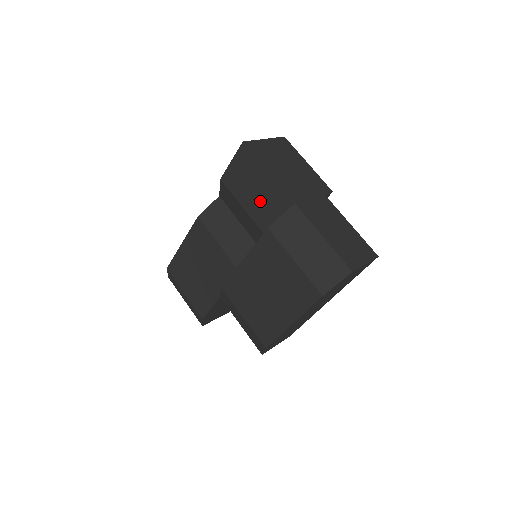
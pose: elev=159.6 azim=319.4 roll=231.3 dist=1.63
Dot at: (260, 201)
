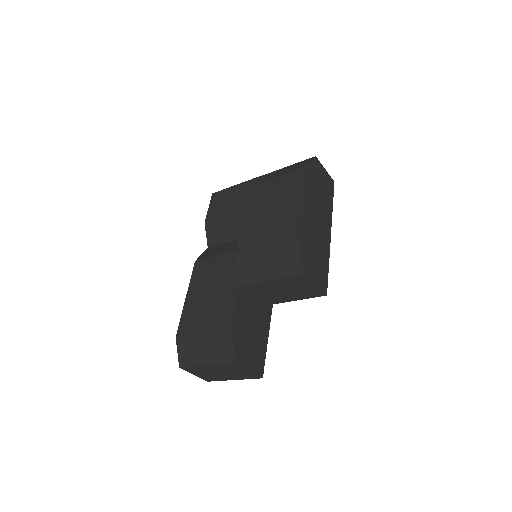
Dot at: (238, 200)
